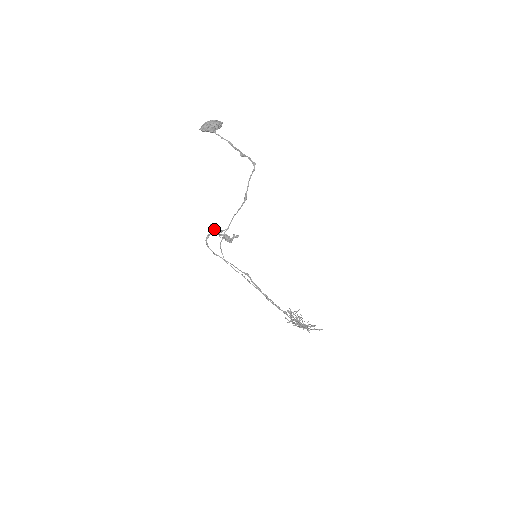
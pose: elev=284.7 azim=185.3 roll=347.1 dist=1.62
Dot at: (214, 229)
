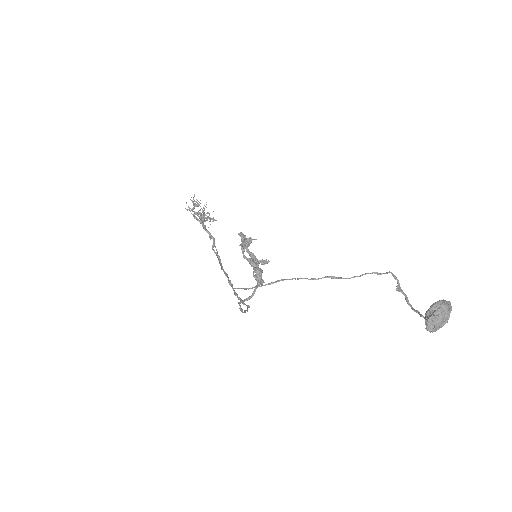
Dot at: occluded
